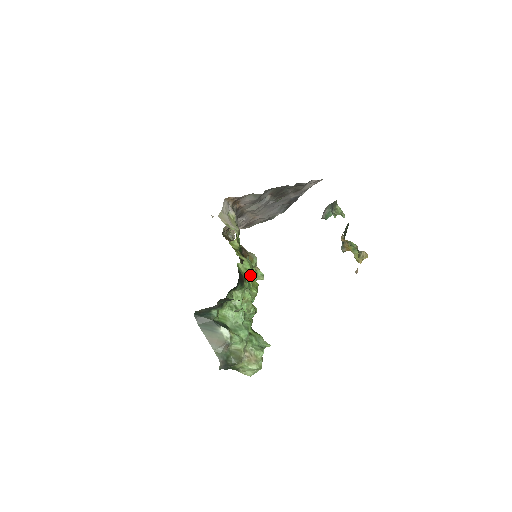
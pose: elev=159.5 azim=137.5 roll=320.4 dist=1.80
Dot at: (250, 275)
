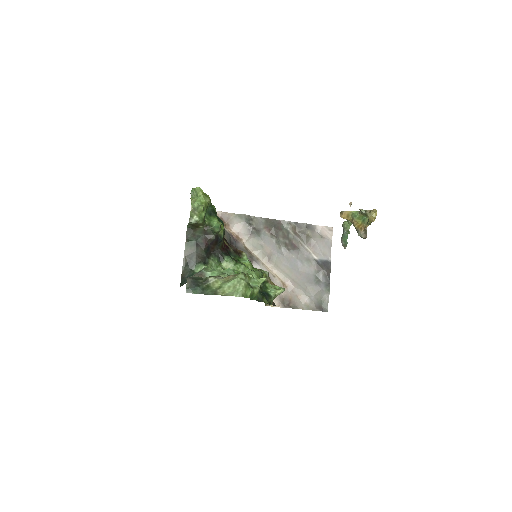
Dot at: occluded
